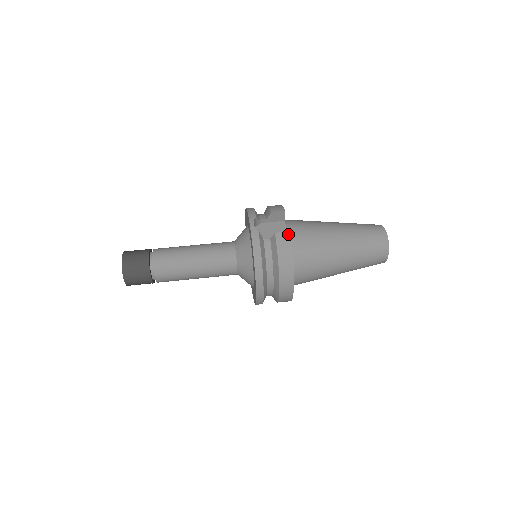
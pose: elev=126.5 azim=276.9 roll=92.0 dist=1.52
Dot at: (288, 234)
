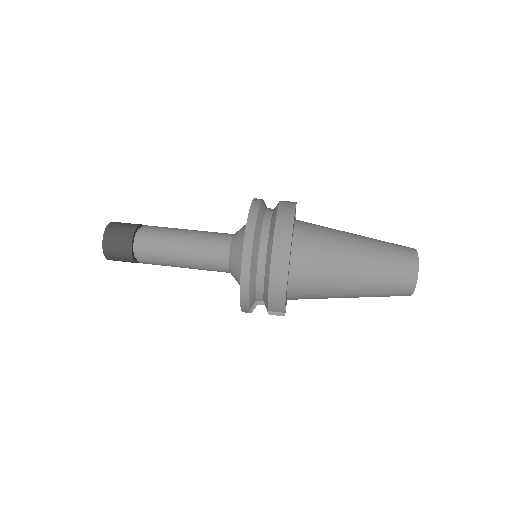
Dot at: occluded
